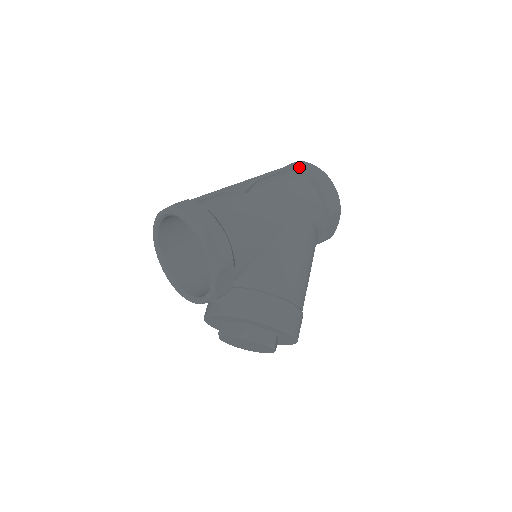
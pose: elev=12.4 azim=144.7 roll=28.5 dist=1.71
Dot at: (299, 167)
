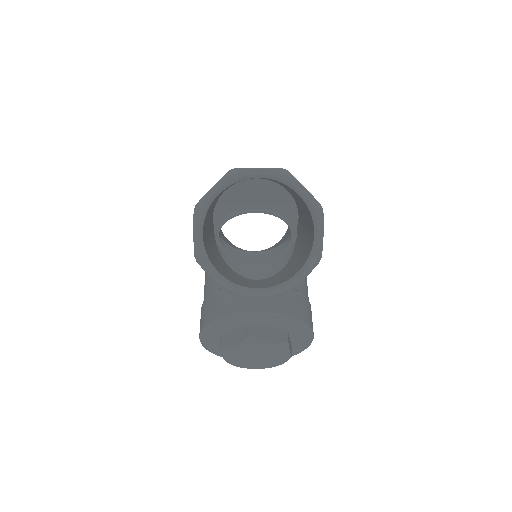
Dot at: occluded
